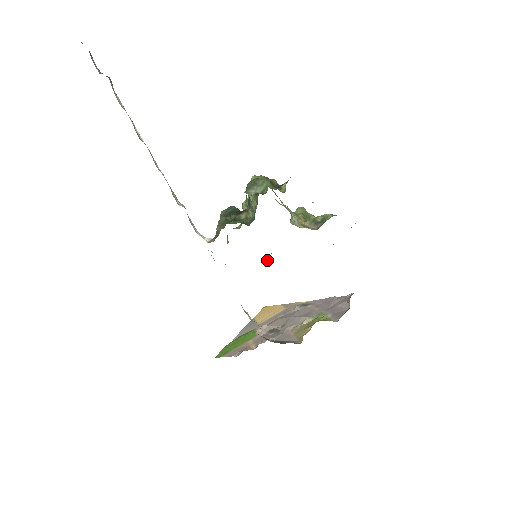
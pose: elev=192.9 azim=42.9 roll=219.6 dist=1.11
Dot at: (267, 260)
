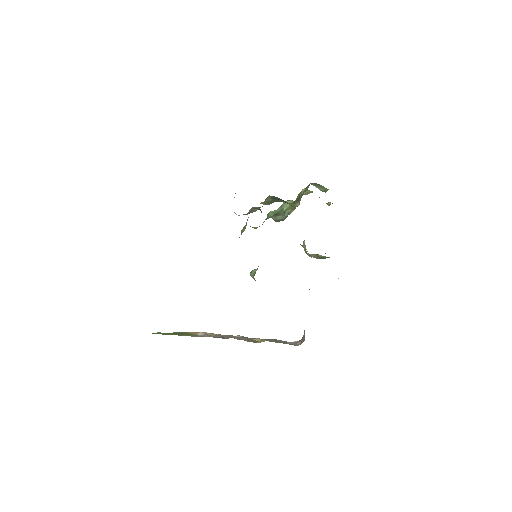
Dot at: (253, 271)
